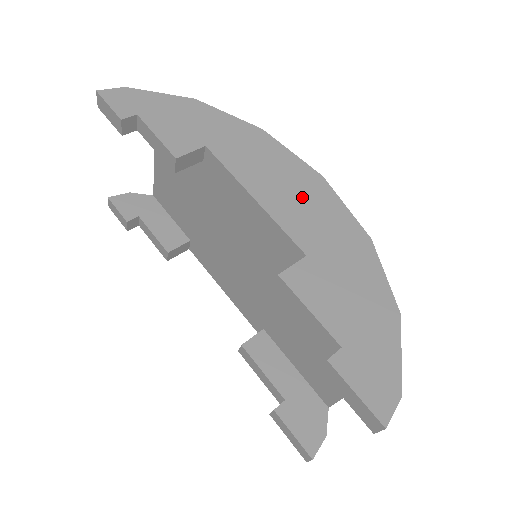
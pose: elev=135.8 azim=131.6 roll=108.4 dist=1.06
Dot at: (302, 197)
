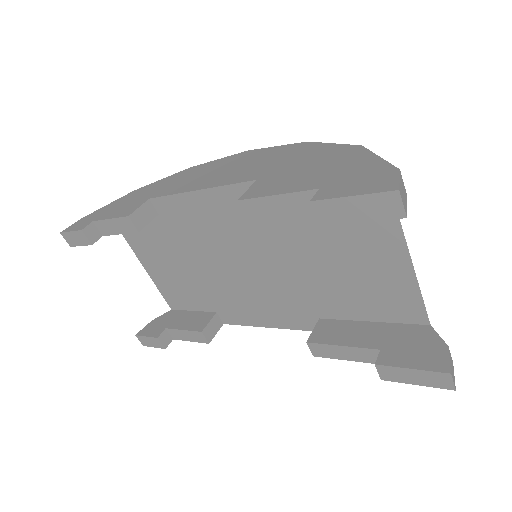
Dot at: (237, 166)
